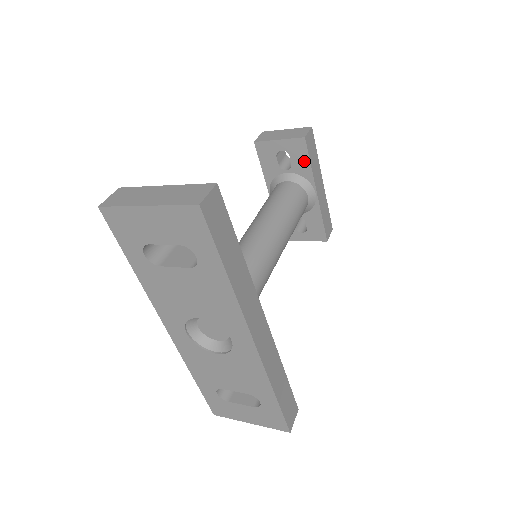
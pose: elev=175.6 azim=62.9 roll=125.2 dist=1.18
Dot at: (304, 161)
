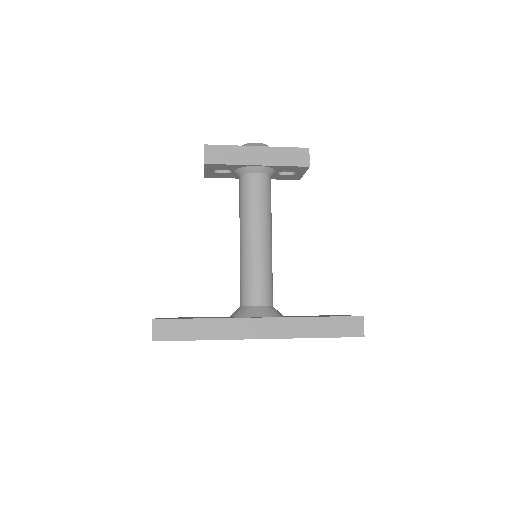
Dot at: (225, 166)
